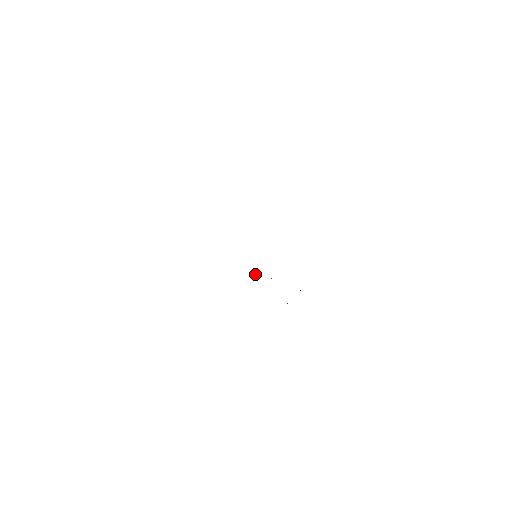
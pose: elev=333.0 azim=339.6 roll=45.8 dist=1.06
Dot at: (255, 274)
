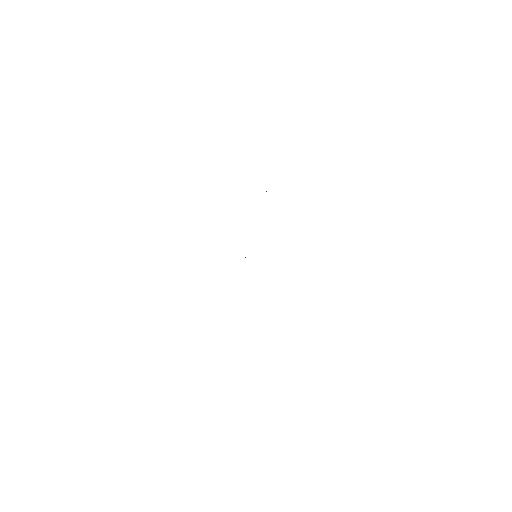
Dot at: occluded
